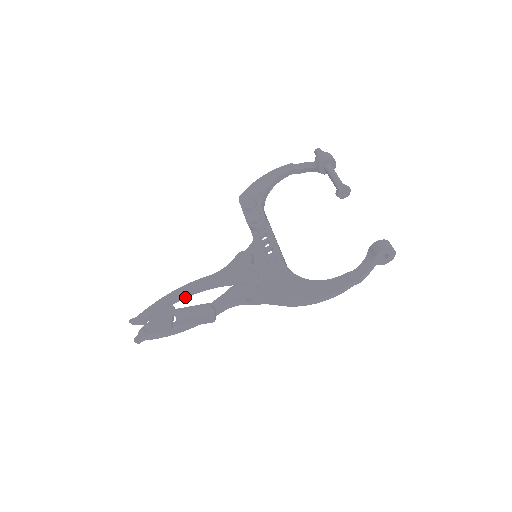
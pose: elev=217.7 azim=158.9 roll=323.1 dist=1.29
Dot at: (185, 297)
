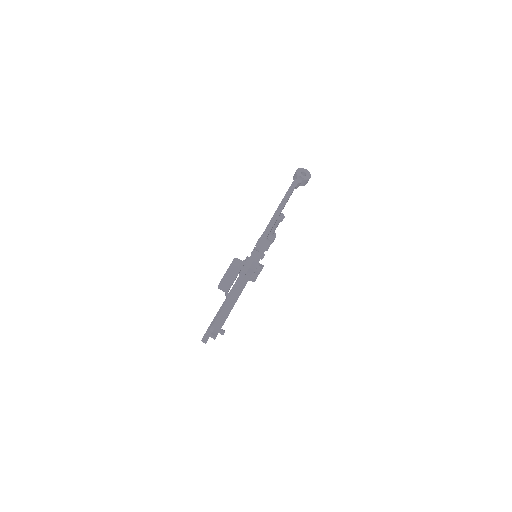
Dot at: occluded
